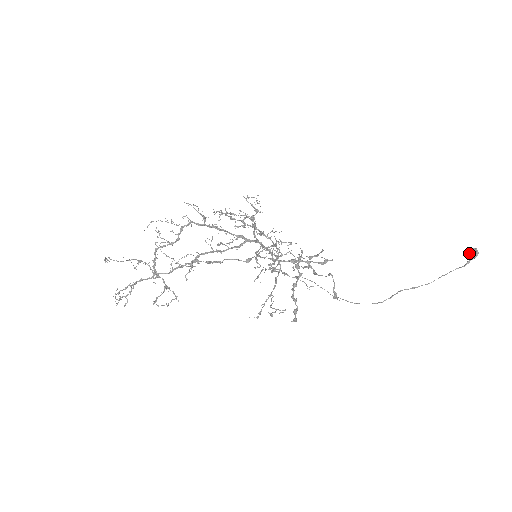
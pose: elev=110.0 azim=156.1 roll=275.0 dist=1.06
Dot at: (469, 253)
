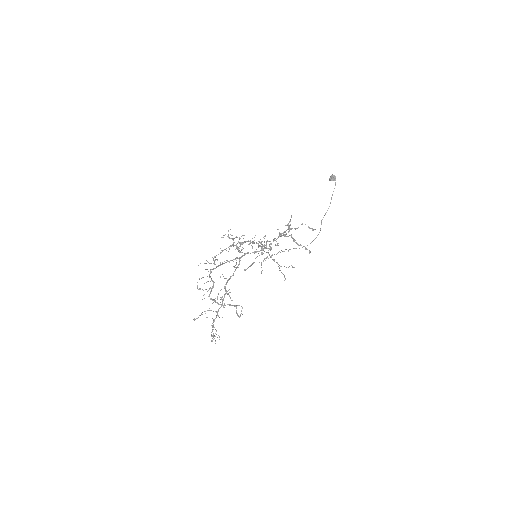
Dot at: (332, 179)
